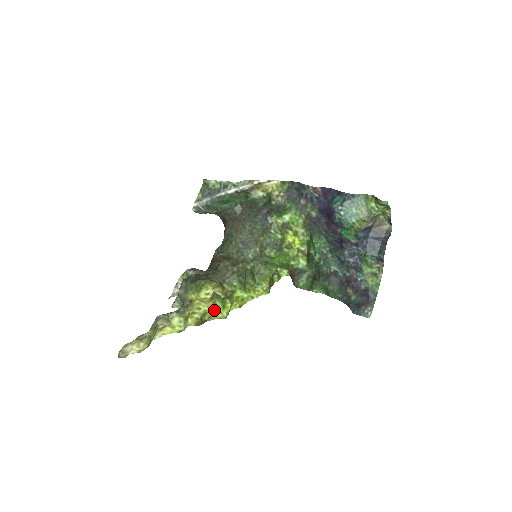
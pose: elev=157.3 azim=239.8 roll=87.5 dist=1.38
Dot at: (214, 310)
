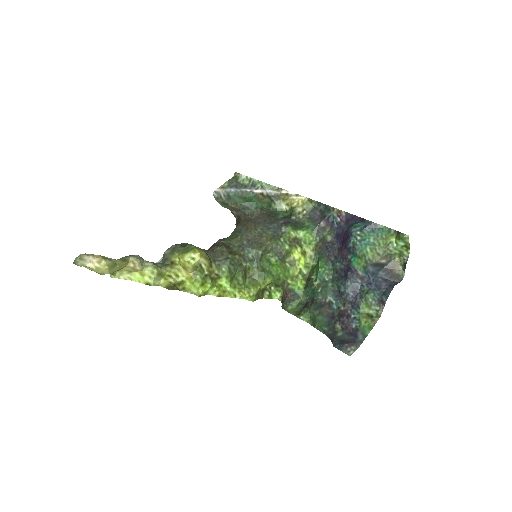
Dot at: (191, 283)
